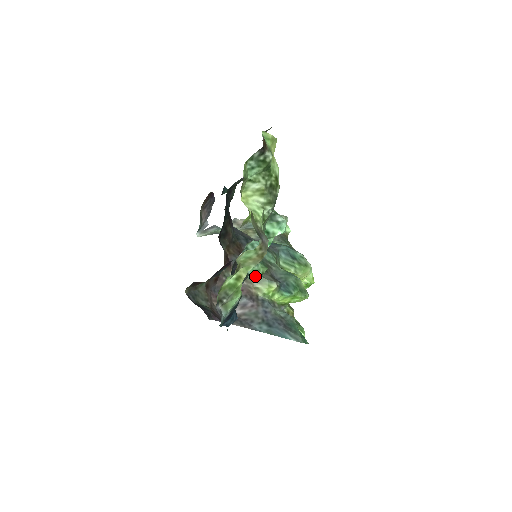
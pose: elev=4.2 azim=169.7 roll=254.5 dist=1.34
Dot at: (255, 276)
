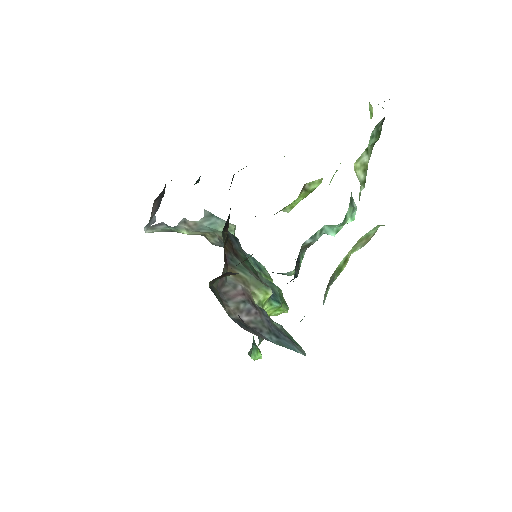
Dot at: occluded
